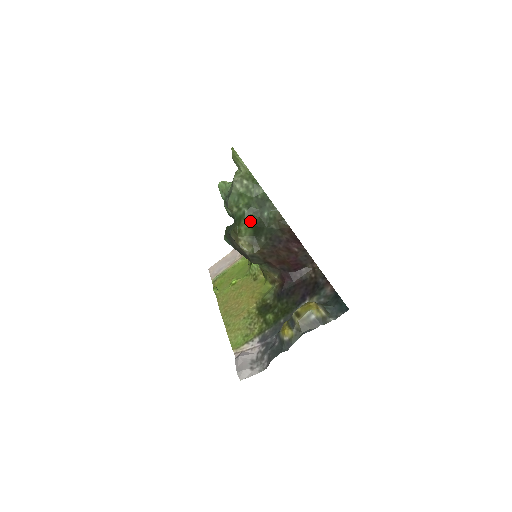
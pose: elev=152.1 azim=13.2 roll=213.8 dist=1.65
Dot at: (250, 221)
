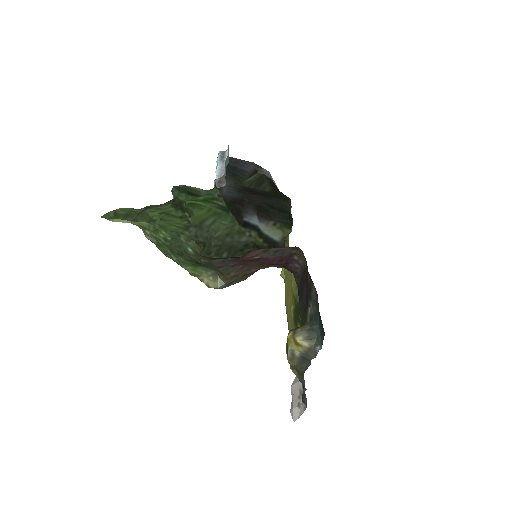
Dot at: (187, 264)
